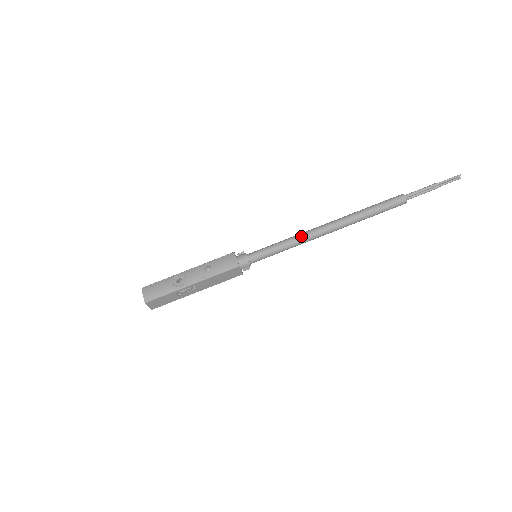
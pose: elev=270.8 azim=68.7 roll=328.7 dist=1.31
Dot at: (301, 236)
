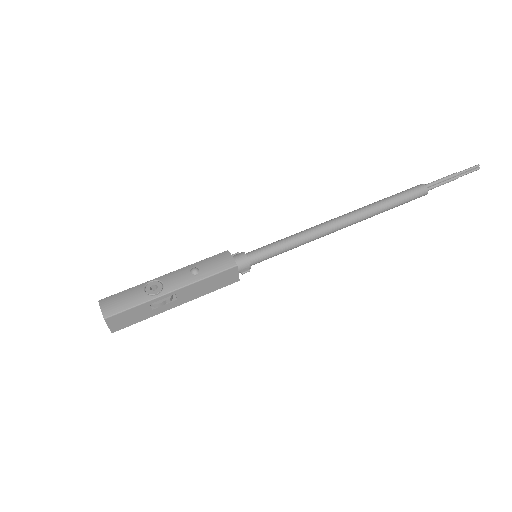
Dot at: (312, 230)
